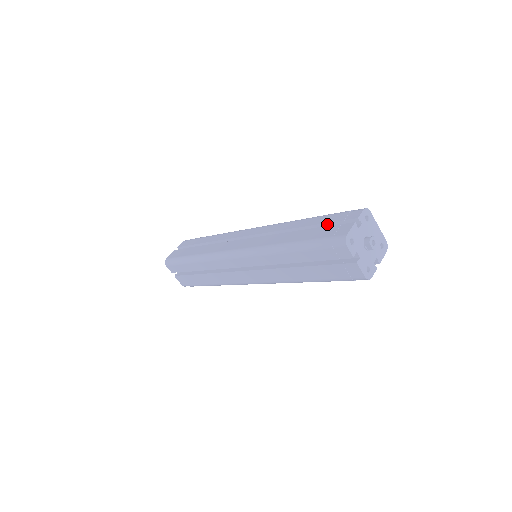
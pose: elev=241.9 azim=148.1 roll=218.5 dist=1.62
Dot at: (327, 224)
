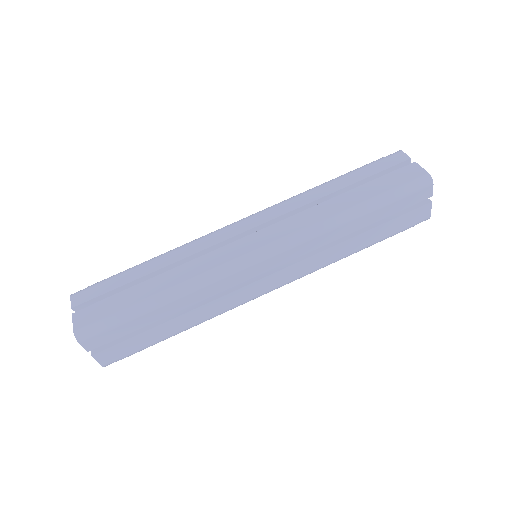
Dot at: (374, 176)
